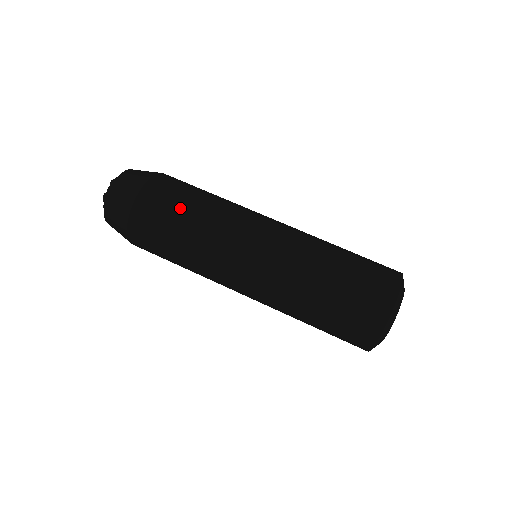
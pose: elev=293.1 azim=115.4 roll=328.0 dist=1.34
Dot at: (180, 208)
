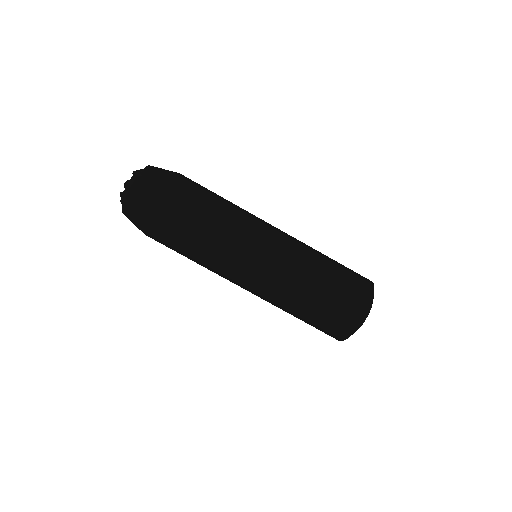
Dot at: (206, 203)
